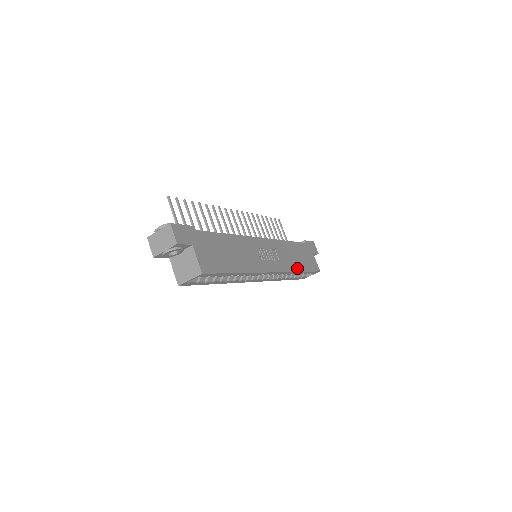
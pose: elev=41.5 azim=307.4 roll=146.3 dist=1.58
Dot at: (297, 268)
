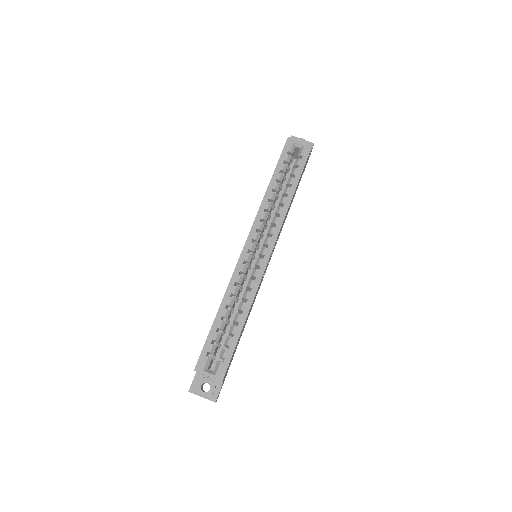
Dot at: occluded
